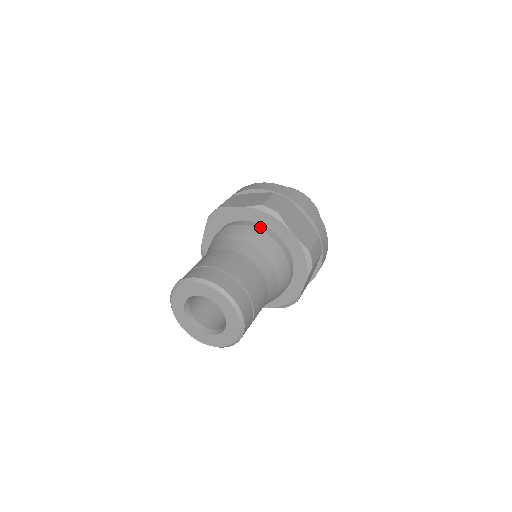
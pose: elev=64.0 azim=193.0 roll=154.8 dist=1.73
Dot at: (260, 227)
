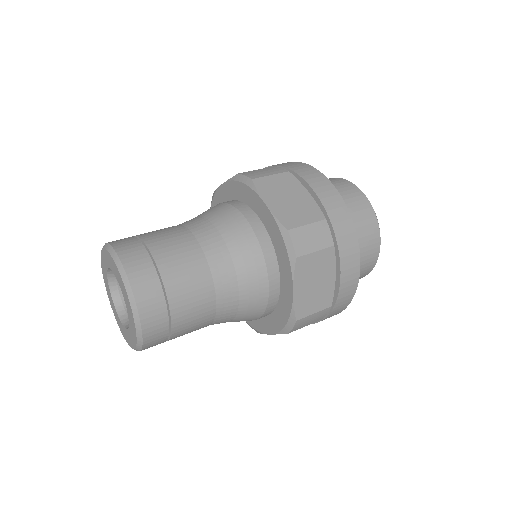
Dot at: (267, 250)
